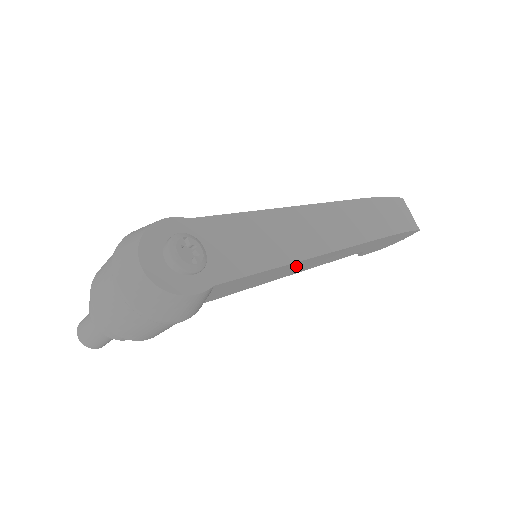
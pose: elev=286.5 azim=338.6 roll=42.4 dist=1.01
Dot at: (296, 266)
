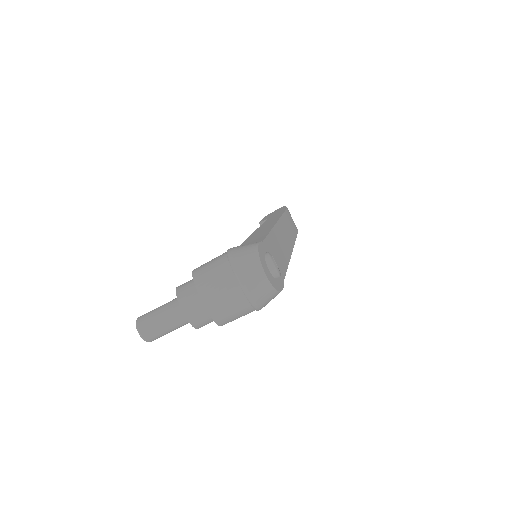
Dot at: occluded
